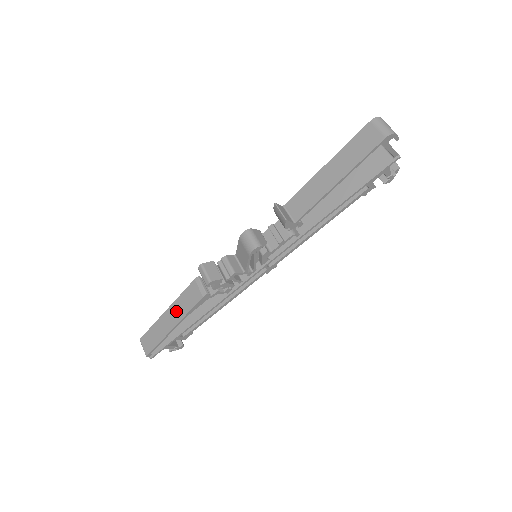
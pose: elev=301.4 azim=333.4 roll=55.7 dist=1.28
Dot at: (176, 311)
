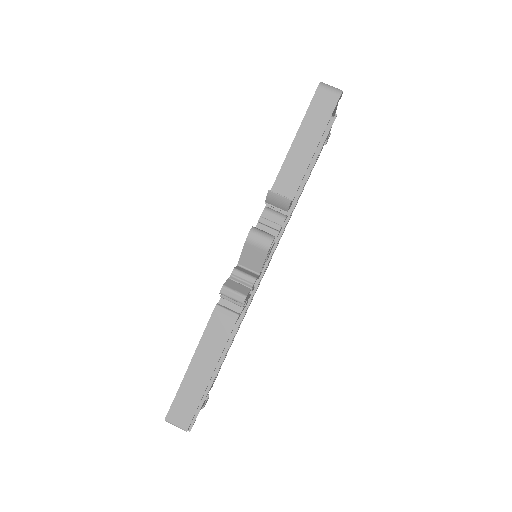
Dot at: (206, 356)
